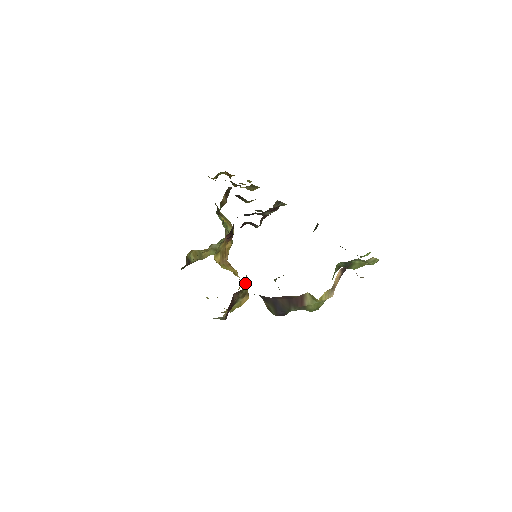
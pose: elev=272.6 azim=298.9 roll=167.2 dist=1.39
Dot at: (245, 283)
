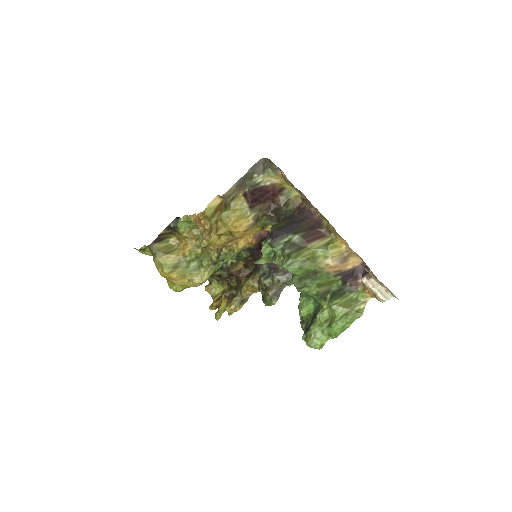
Dot at: (263, 225)
